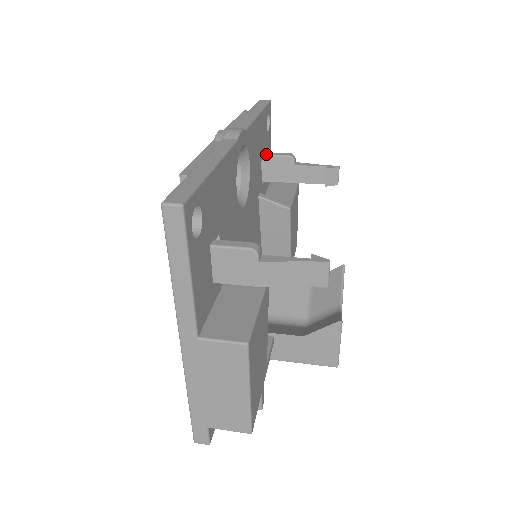
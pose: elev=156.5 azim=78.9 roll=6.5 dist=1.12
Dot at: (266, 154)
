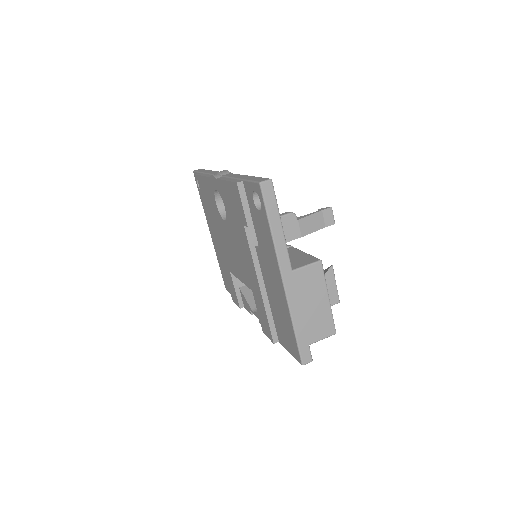
Dot at: occluded
